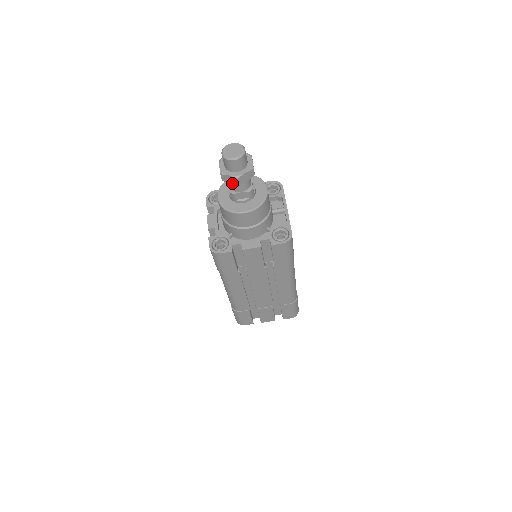
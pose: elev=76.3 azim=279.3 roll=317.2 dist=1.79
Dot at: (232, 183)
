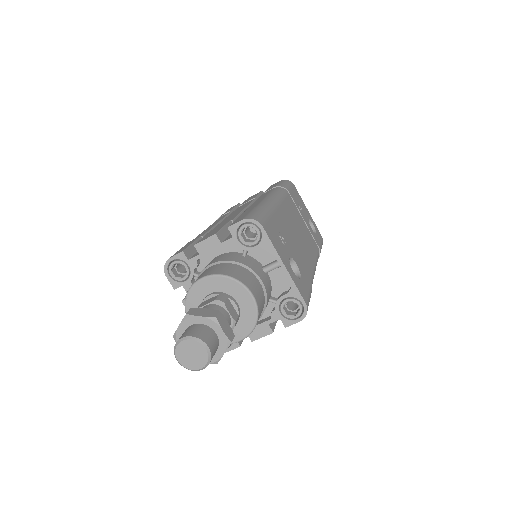
Dot at: occluded
